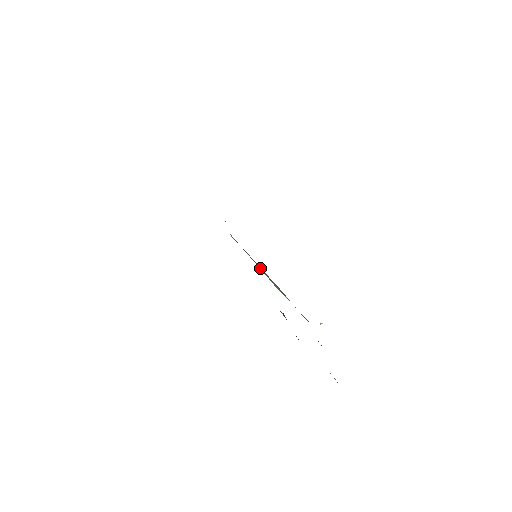
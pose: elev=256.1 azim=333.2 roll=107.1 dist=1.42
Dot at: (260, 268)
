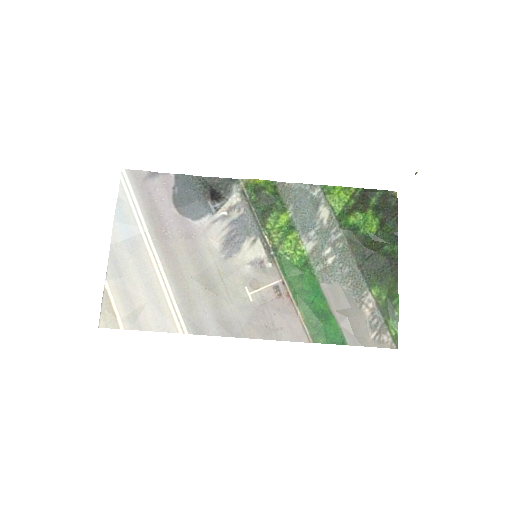
Dot at: (271, 253)
